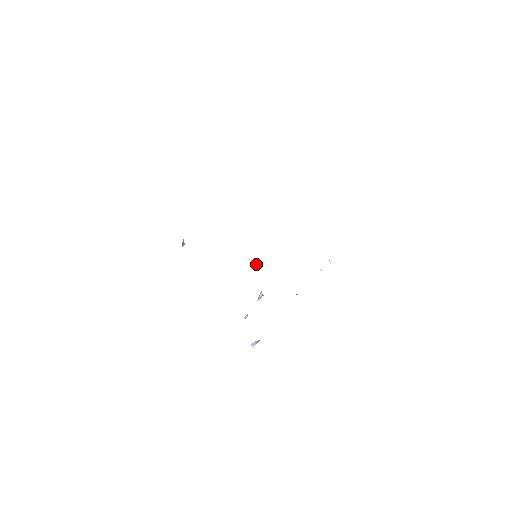
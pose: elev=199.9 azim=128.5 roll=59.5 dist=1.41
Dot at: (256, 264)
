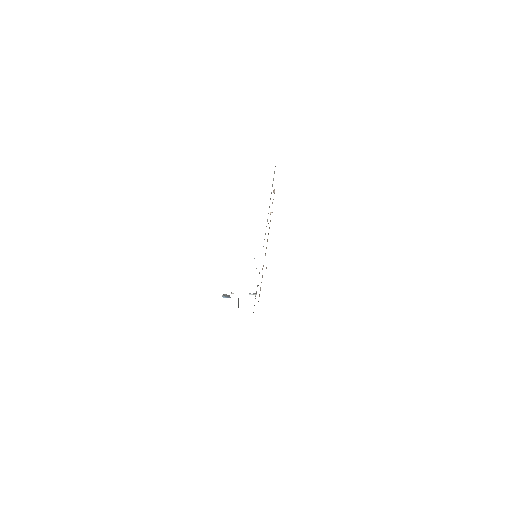
Dot at: occluded
